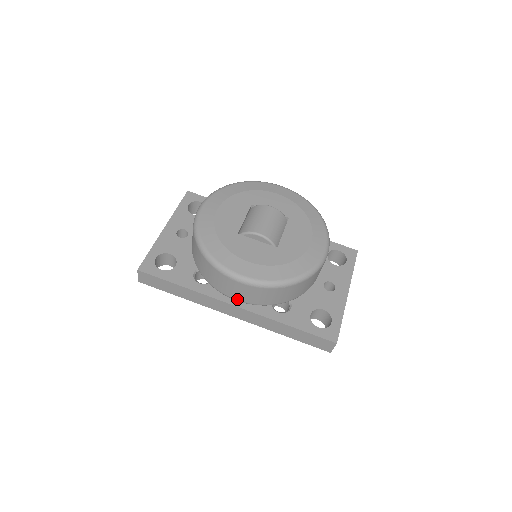
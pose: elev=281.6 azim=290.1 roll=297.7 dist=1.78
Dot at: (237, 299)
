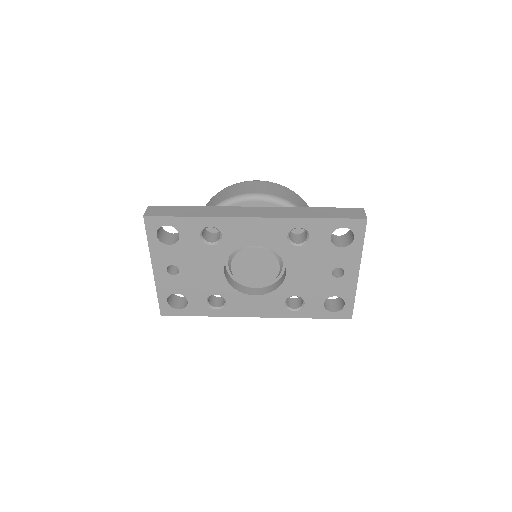
Dot at: (256, 193)
